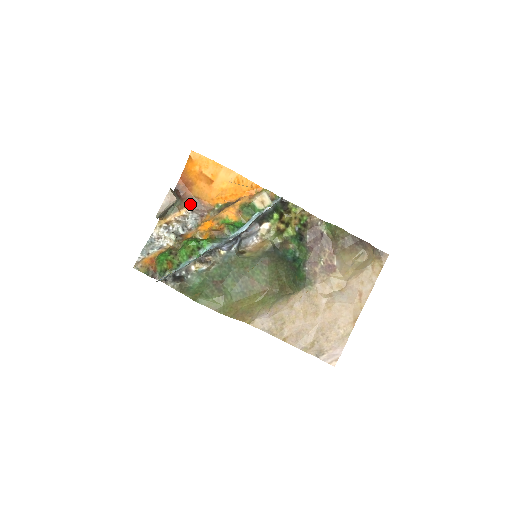
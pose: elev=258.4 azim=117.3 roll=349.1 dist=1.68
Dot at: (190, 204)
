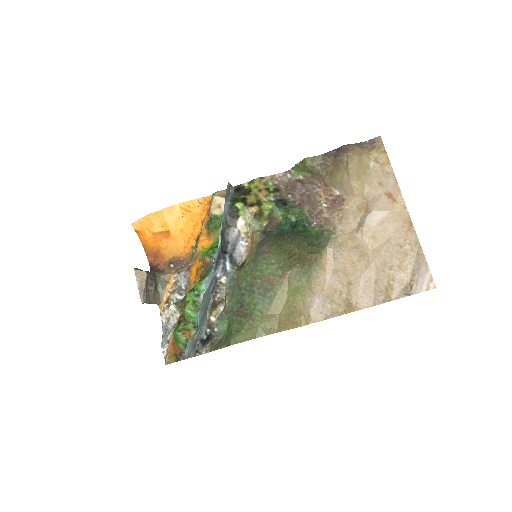
Dot at: (172, 269)
